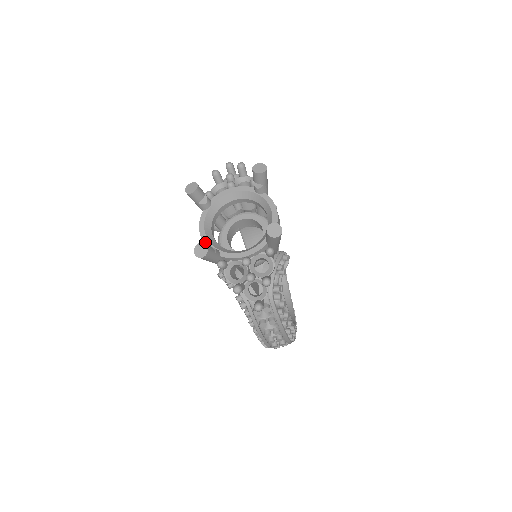
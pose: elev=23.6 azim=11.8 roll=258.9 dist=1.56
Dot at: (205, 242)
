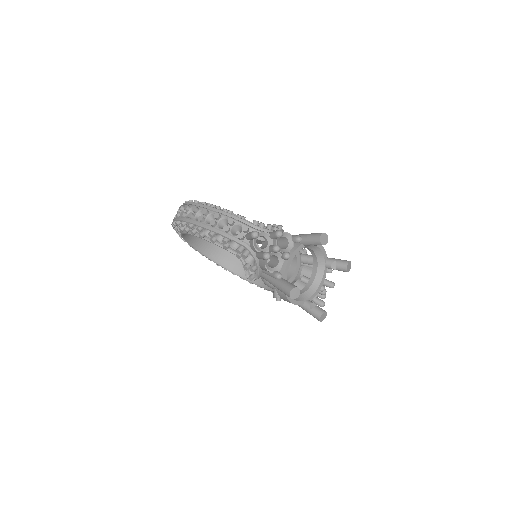
Dot at: (298, 304)
